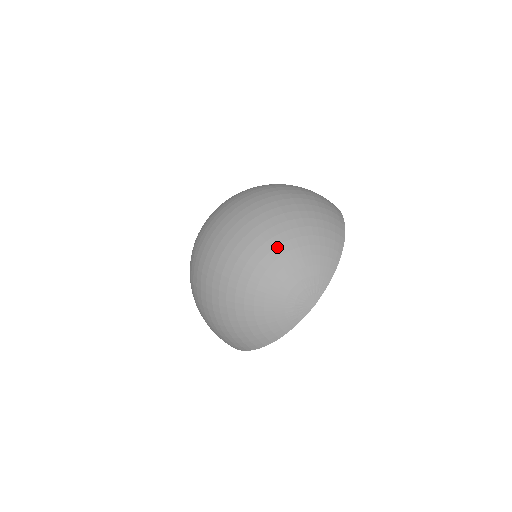
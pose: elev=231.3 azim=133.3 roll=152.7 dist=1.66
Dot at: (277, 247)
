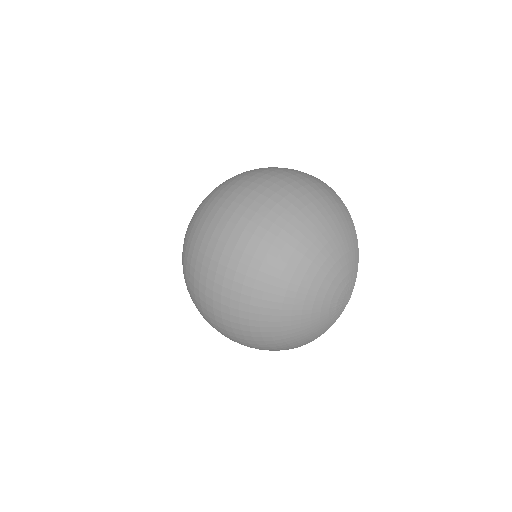
Dot at: (312, 264)
